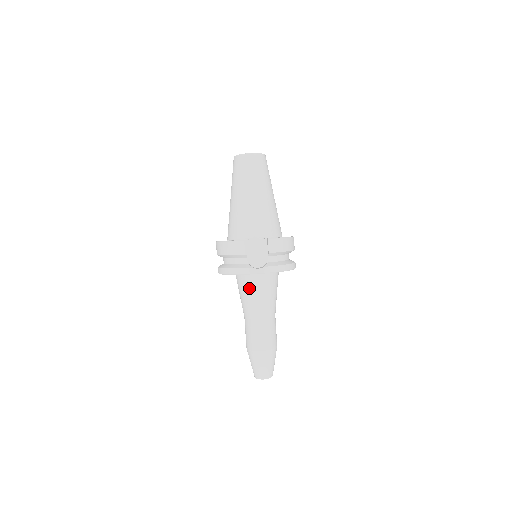
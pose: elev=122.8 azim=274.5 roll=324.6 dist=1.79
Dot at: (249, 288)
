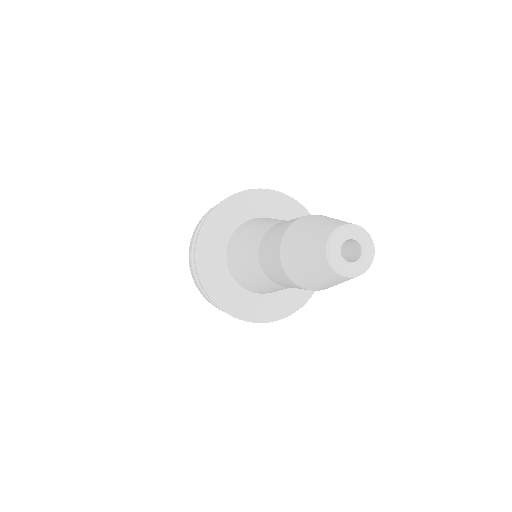
Dot at: (251, 224)
